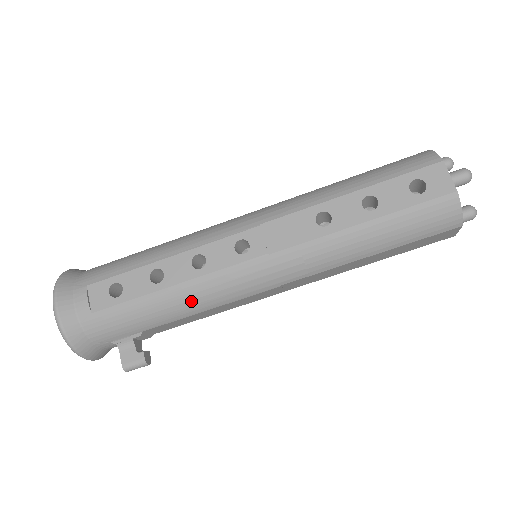
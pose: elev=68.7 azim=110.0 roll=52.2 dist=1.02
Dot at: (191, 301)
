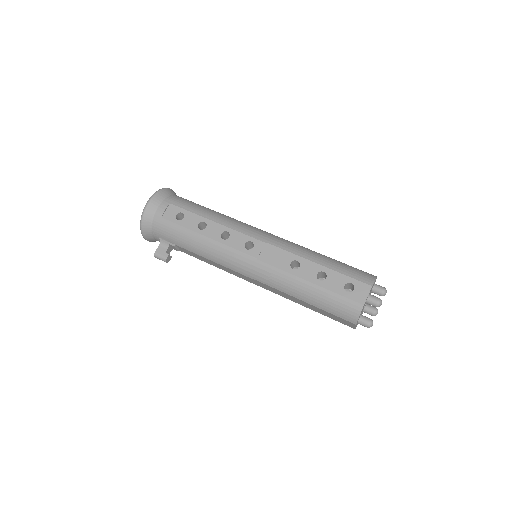
Dot at: (207, 250)
